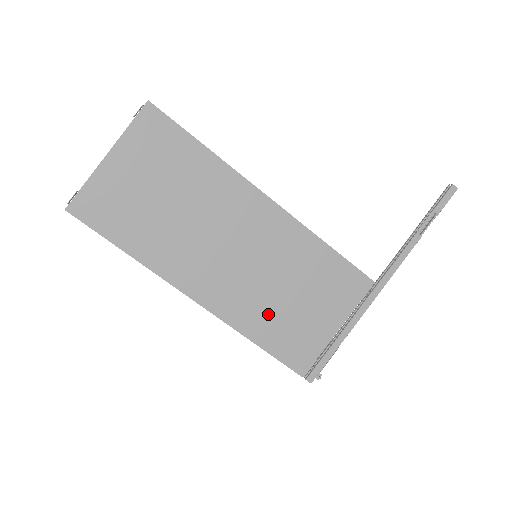
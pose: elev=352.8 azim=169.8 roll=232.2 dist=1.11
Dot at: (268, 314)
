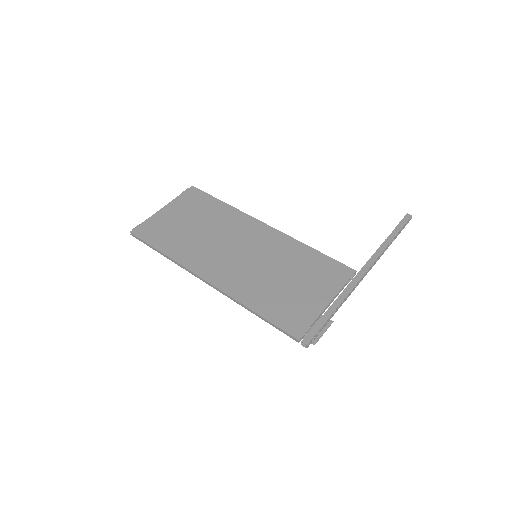
Dot at: (265, 291)
